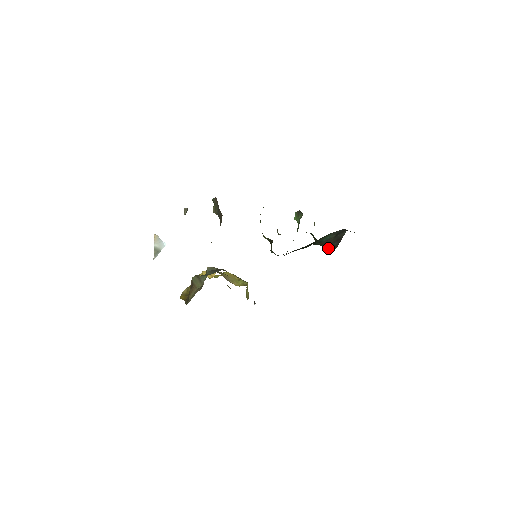
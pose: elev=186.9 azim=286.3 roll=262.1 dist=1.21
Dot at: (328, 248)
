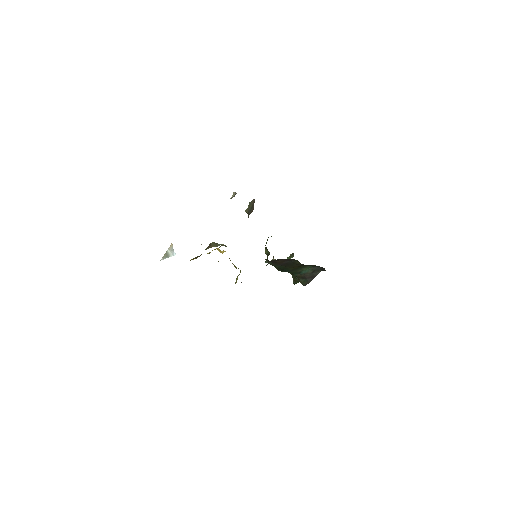
Dot at: (302, 282)
